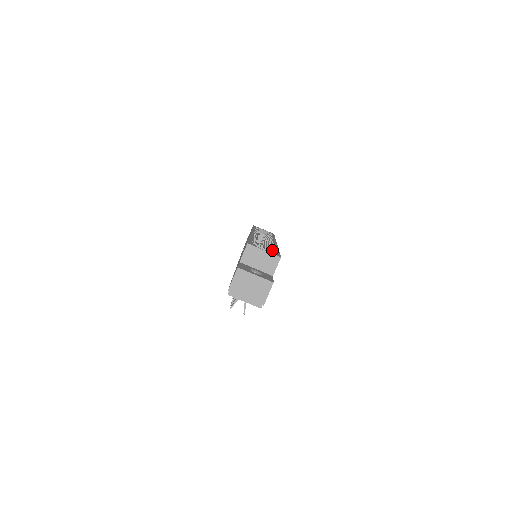
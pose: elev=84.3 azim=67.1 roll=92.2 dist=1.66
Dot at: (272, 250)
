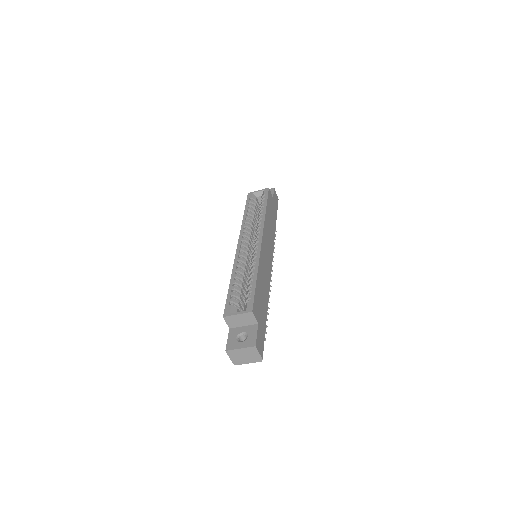
Dot at: (248, 292)
